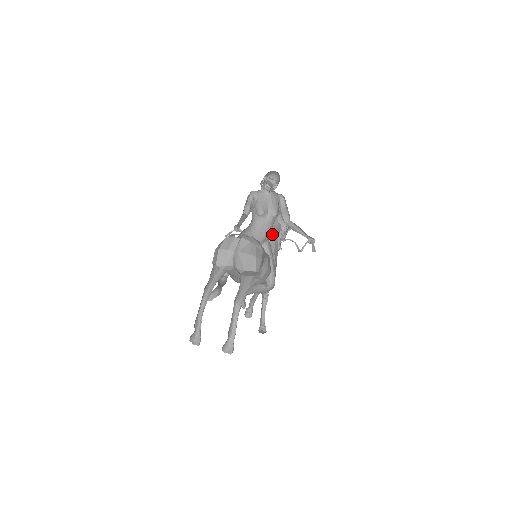
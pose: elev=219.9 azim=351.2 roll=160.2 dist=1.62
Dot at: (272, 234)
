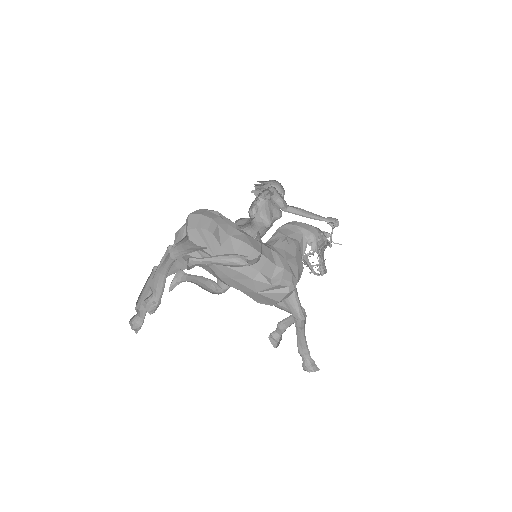
Dot at: (283, 237)
